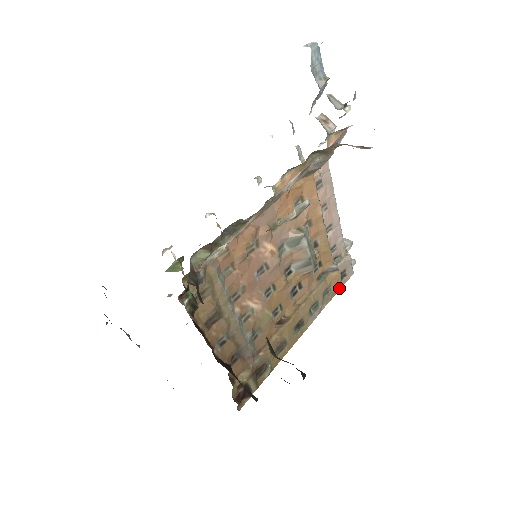
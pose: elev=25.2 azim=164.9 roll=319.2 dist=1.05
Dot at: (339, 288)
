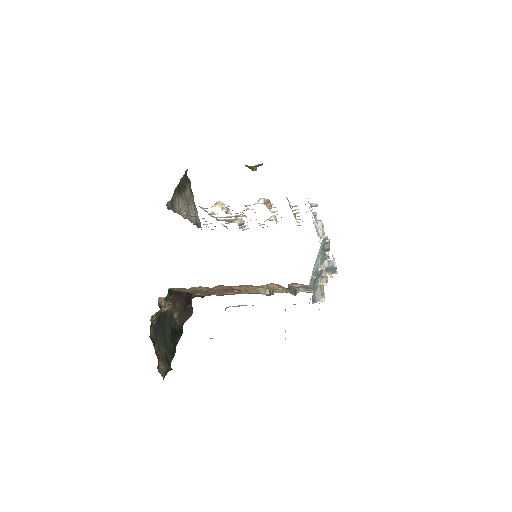
Dot at: occluded
